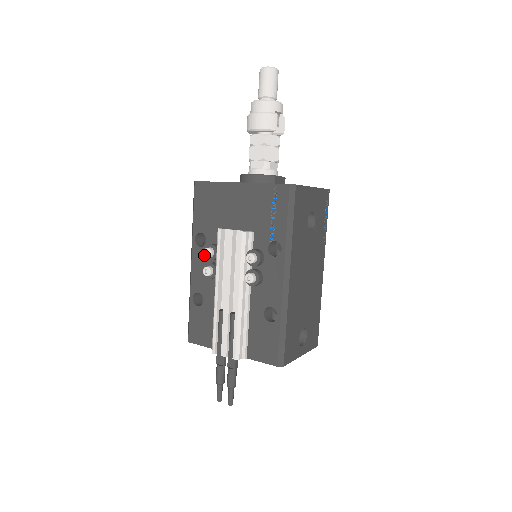
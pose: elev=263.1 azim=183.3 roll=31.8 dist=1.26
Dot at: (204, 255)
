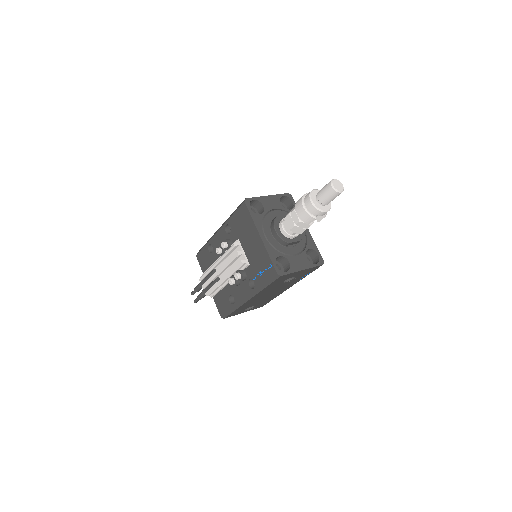
Dot at: (225, 237)
